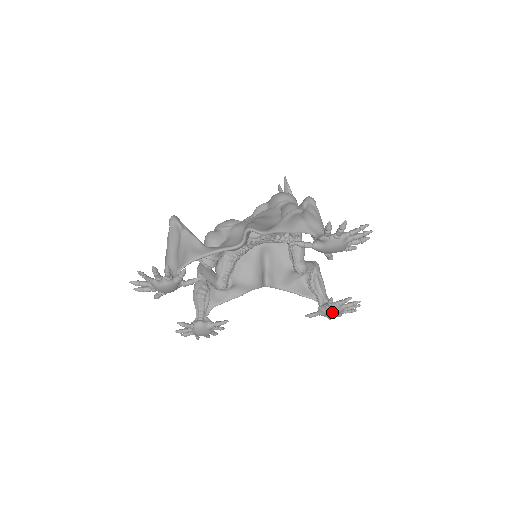
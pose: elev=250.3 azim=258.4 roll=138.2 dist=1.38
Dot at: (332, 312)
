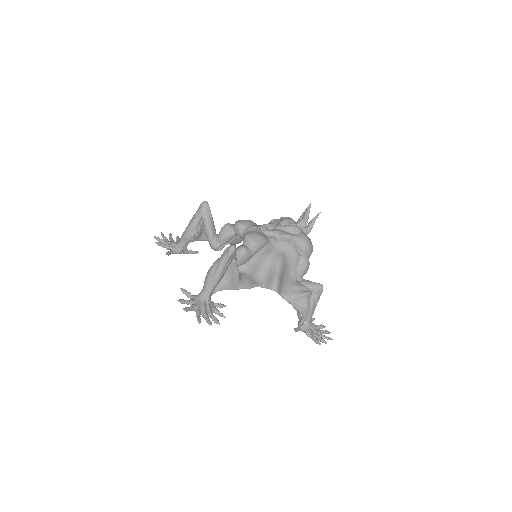
Dot at: occluded
